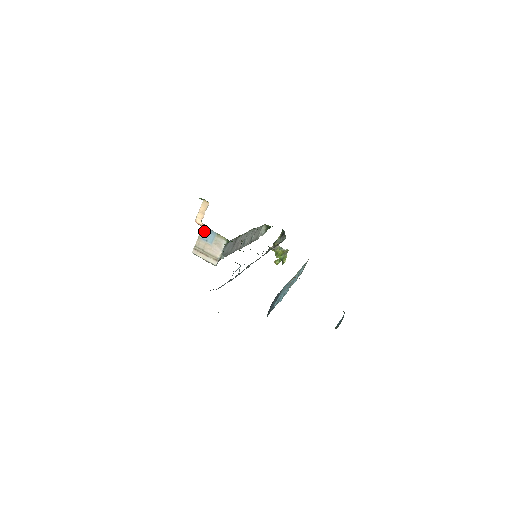
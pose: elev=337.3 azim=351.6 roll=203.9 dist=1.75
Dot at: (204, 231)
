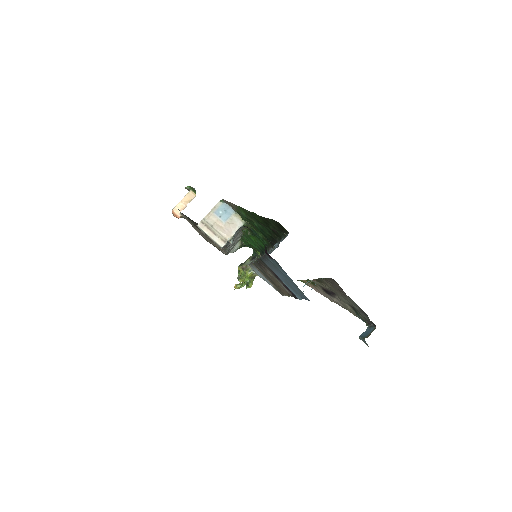
Dot at: (220, 205)
